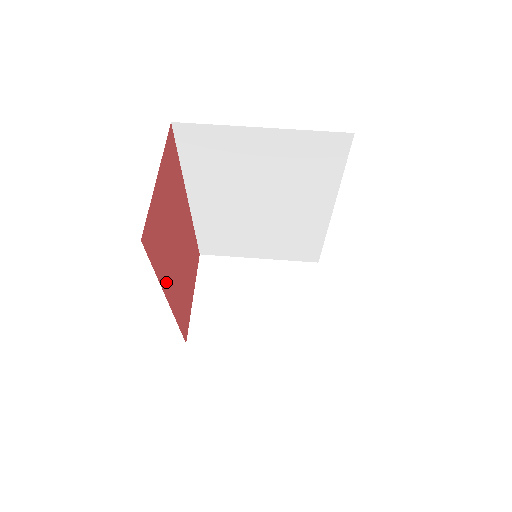
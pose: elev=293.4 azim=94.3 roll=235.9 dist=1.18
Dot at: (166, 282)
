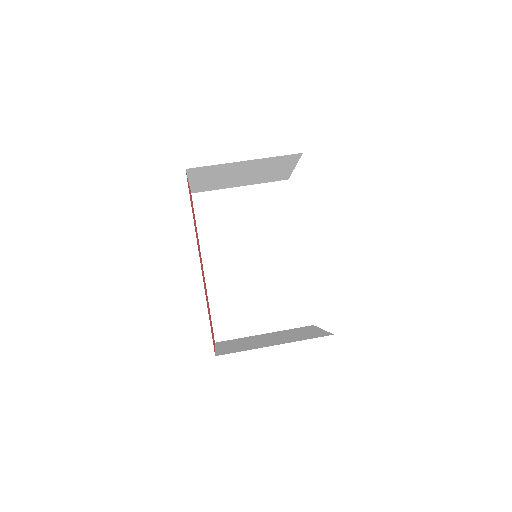
Dot at: (197, 242)
